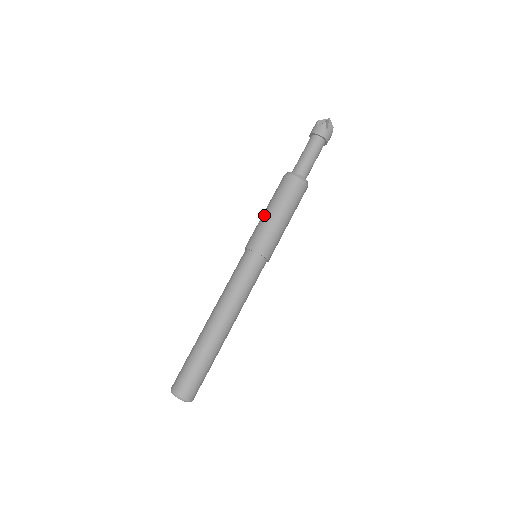
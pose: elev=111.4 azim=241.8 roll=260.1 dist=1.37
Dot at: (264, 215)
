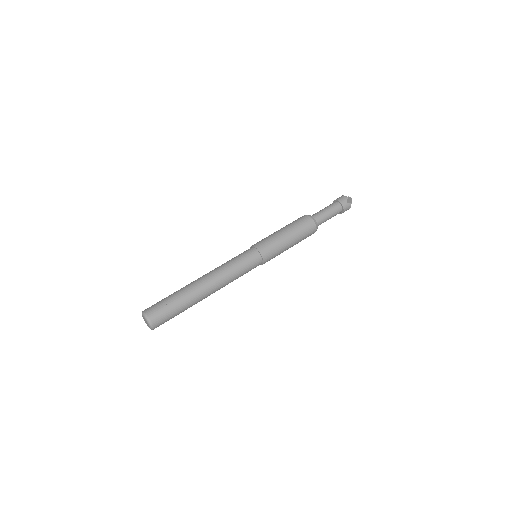
Dot at: (276, 231)
